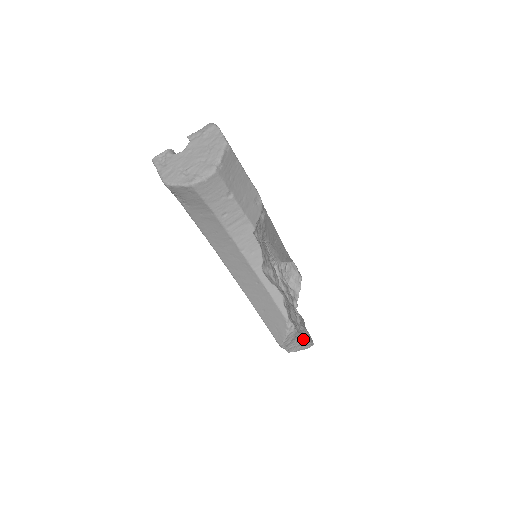
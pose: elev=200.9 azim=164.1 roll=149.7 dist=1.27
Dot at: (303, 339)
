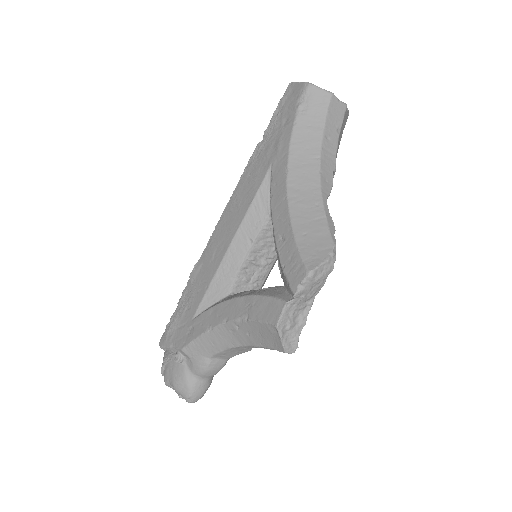
Dot at: (301, 320)
